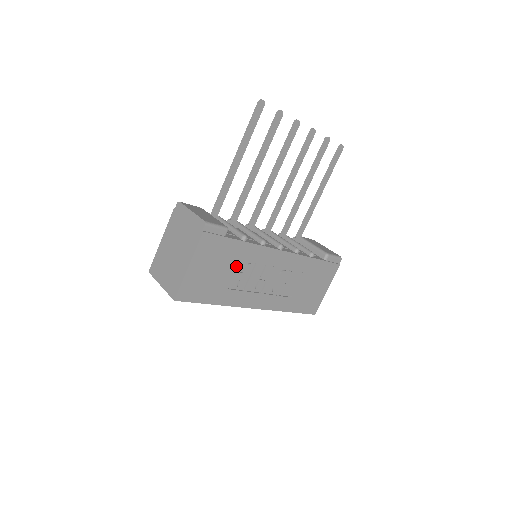
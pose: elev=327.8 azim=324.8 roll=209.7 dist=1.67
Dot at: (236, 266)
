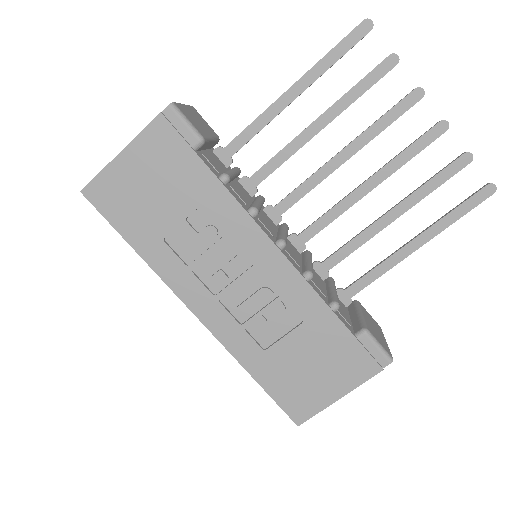
Dot at: (191, 212)
